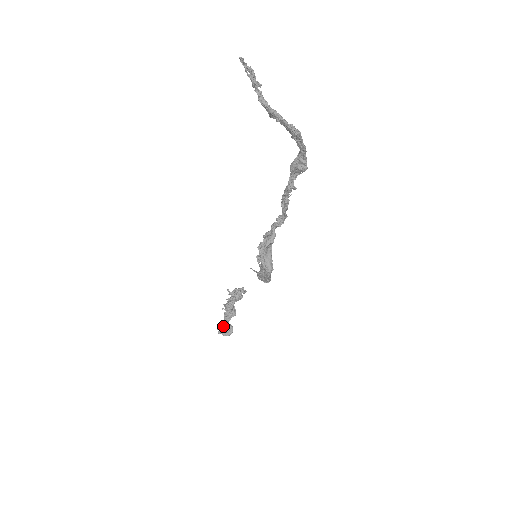
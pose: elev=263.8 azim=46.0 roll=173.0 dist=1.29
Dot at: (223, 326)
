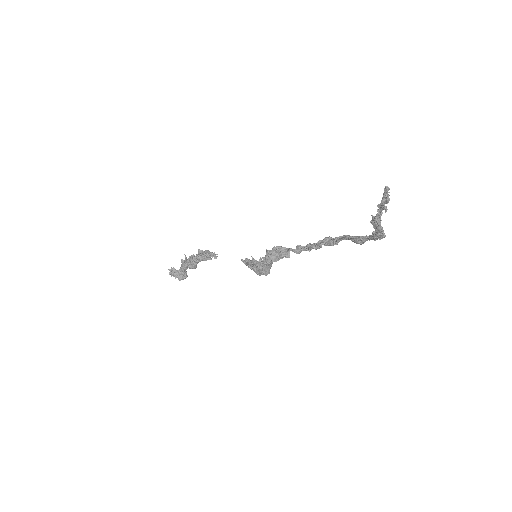
Dot at: (177, 270)
